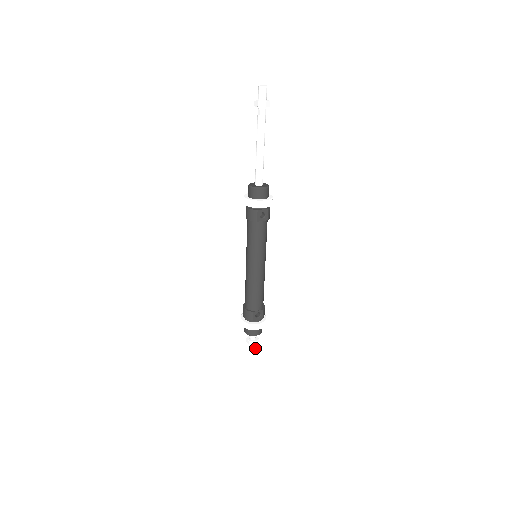
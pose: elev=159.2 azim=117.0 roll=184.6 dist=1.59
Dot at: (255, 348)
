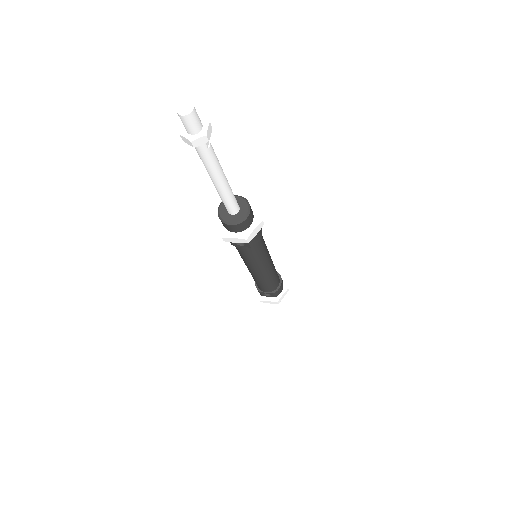
Dot at: occluded
